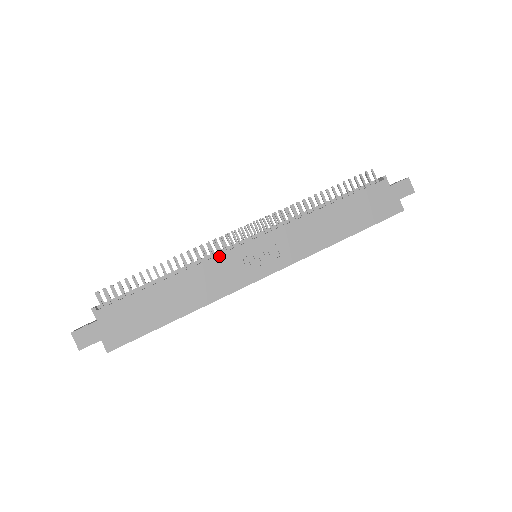
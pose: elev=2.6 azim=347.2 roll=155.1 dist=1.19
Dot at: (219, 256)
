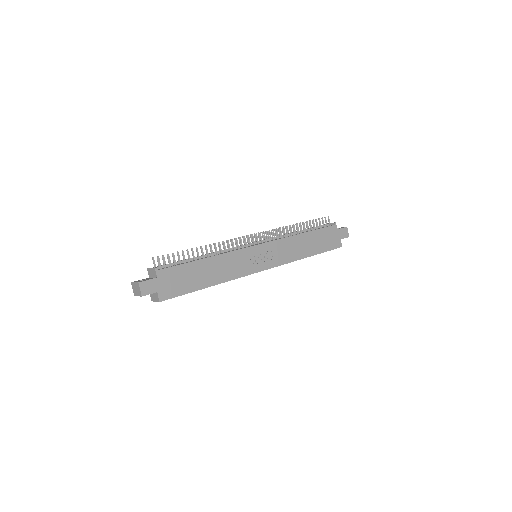
Dot at: (238, 250)
